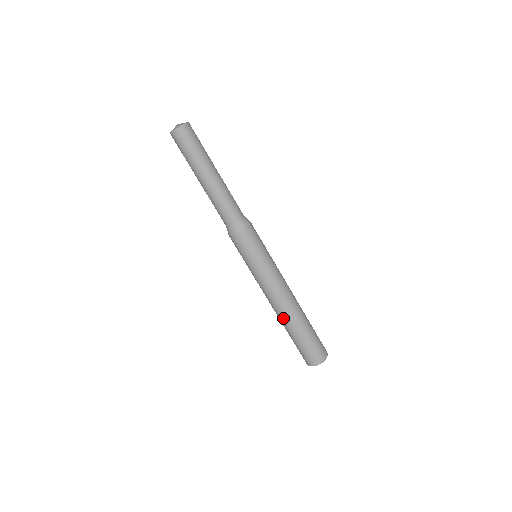
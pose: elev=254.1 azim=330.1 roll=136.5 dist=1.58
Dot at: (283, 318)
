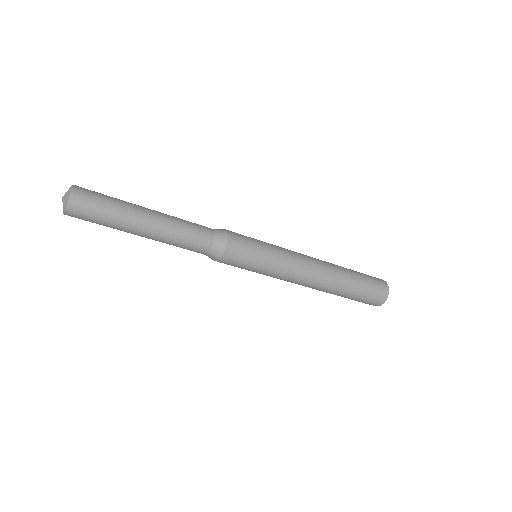
Dot at: occluded
